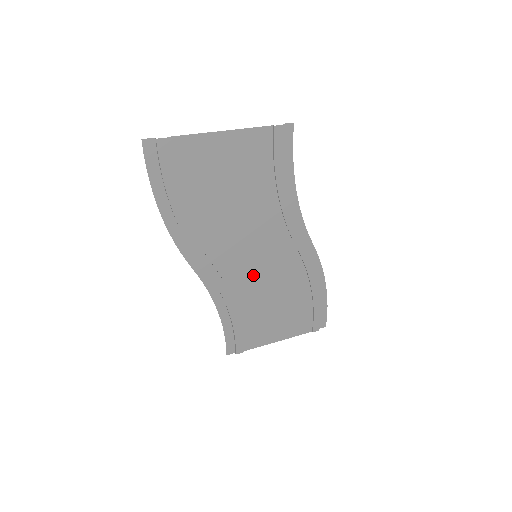
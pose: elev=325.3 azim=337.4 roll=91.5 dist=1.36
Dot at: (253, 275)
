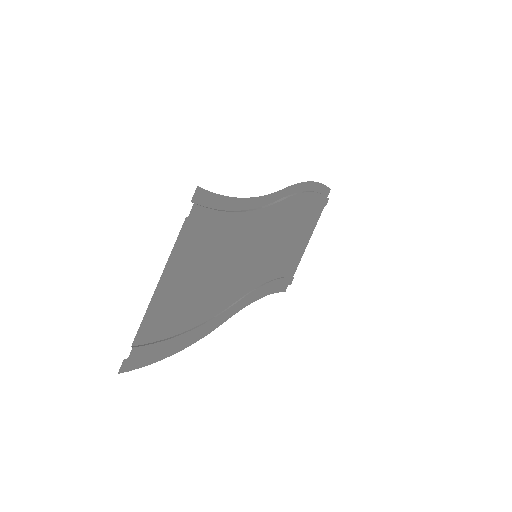
Dot at: (264, 261)
